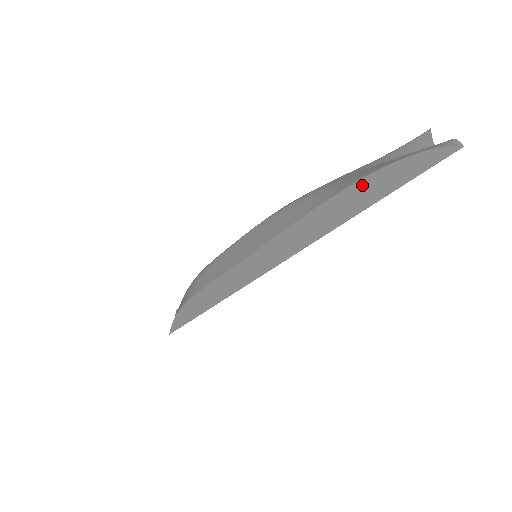
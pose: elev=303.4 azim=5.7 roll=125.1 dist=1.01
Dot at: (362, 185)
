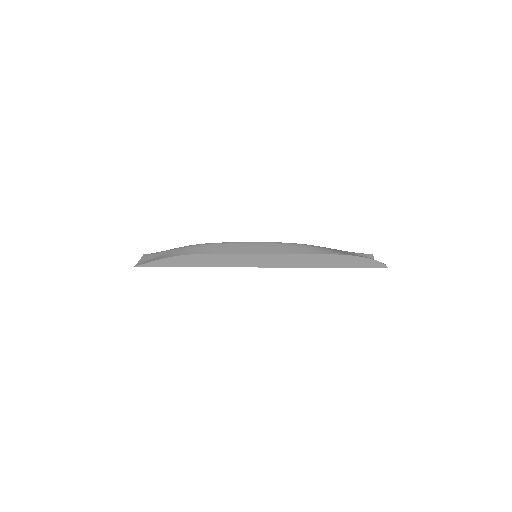
Dot at: (347, 258)
